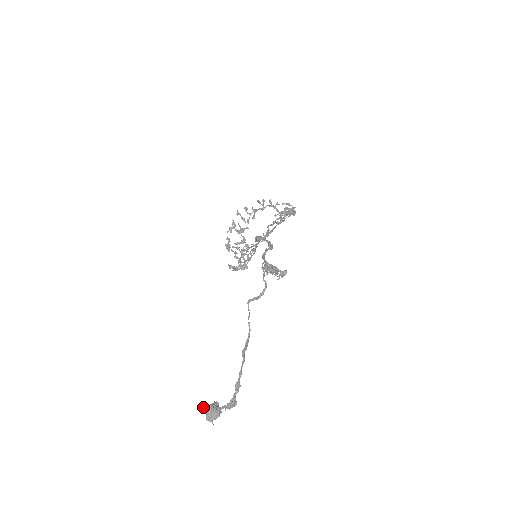
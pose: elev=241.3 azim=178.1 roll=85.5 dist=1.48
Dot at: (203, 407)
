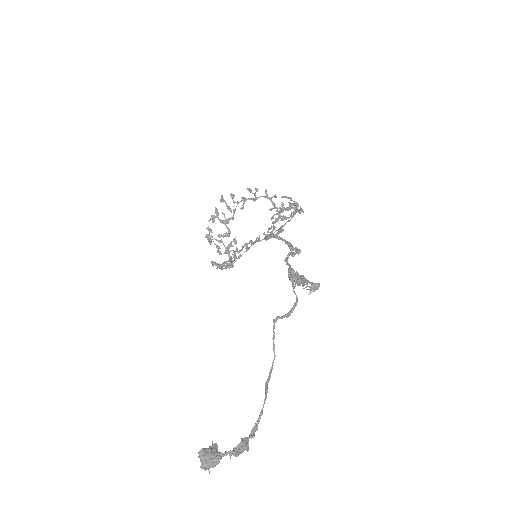
Dot at: (199, 451)
